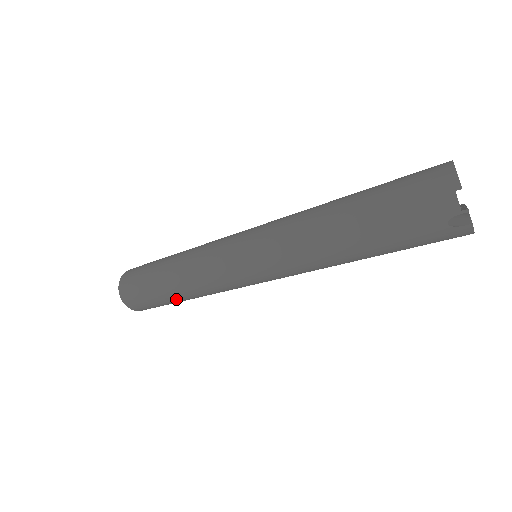
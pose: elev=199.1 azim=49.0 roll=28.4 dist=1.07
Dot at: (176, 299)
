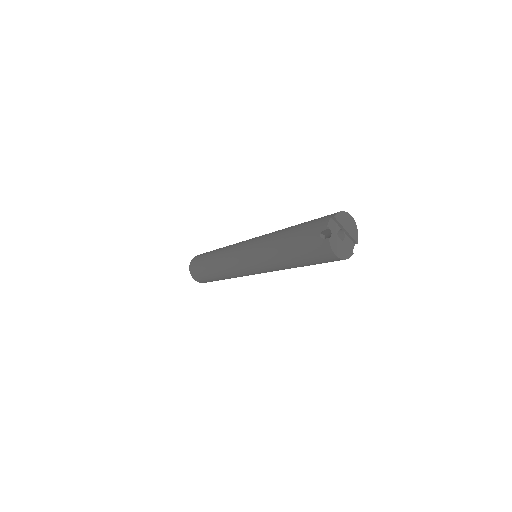
Dot at: (209, 269)
